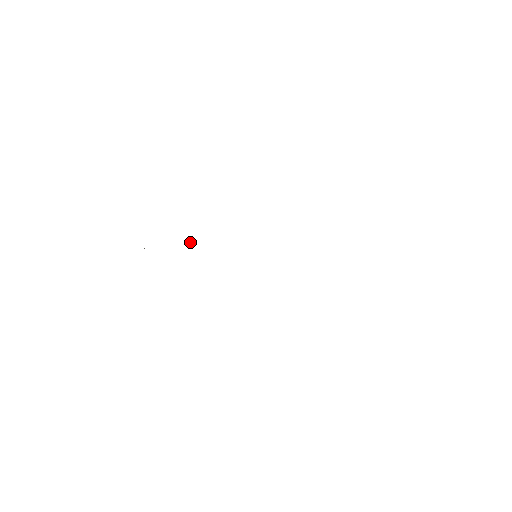
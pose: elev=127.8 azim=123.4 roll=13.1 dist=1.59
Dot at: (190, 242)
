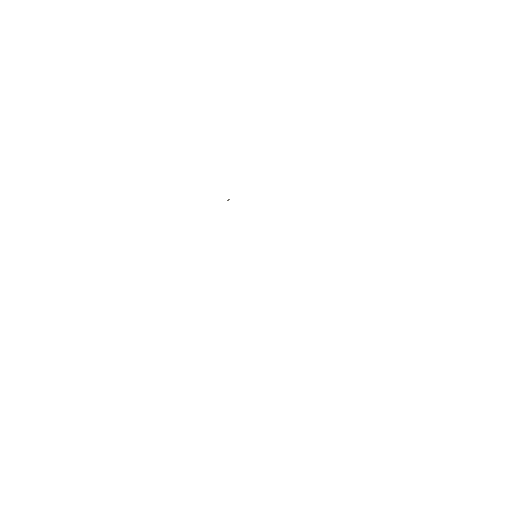
Dot at: occluded
